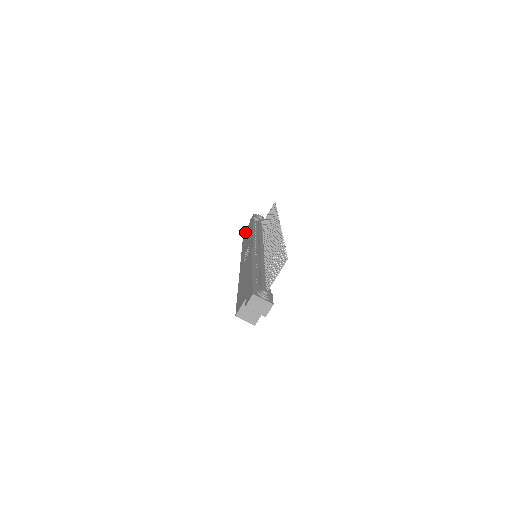
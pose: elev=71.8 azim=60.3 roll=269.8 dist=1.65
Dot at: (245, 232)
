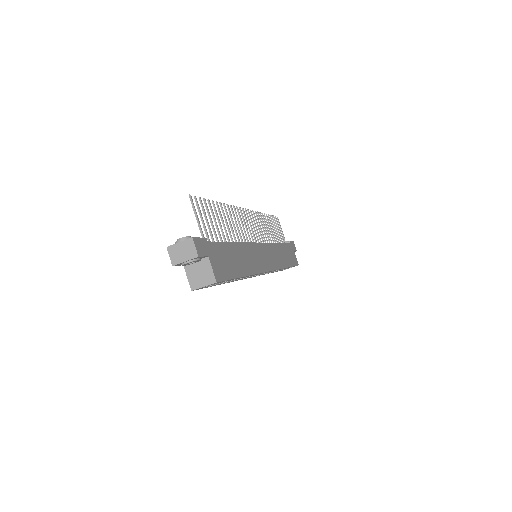
Dot at: occluded
